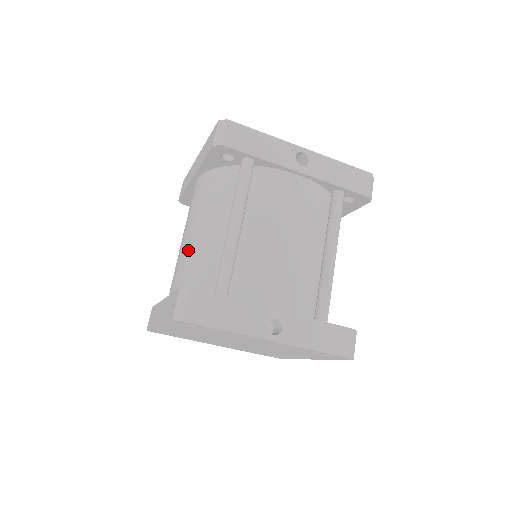
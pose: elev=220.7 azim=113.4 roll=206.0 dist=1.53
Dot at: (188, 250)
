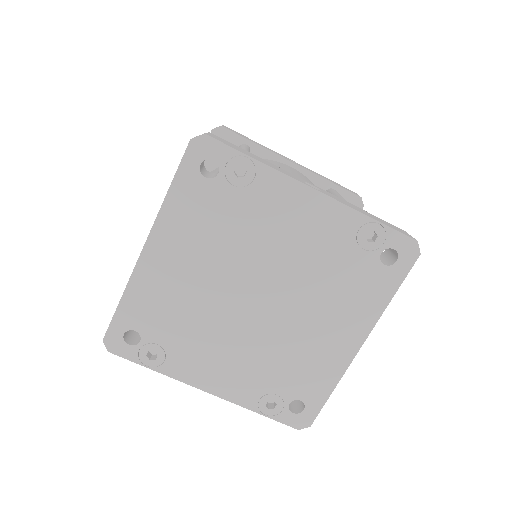
Dot at: occluded
